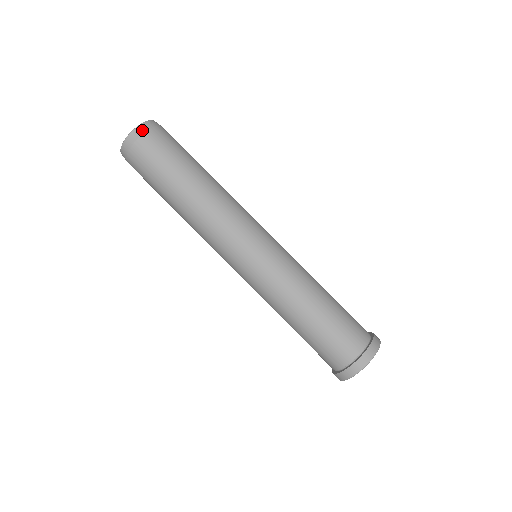
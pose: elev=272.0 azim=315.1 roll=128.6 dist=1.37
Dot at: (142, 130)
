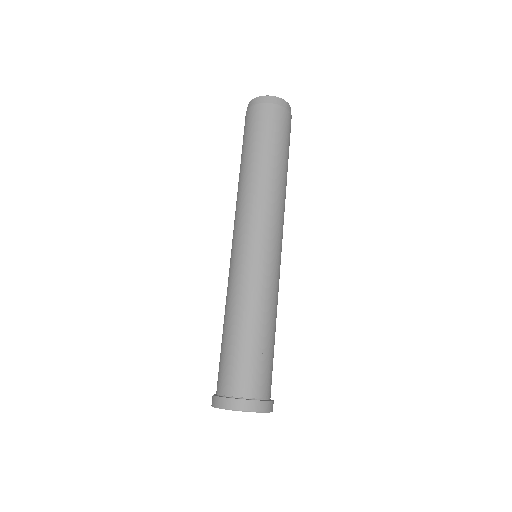
Dot at: (288, 108)
